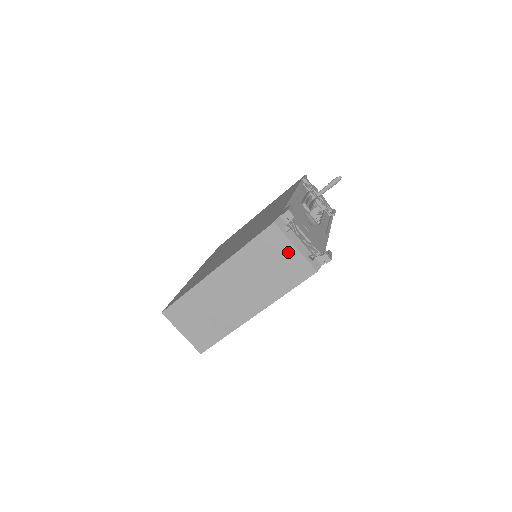
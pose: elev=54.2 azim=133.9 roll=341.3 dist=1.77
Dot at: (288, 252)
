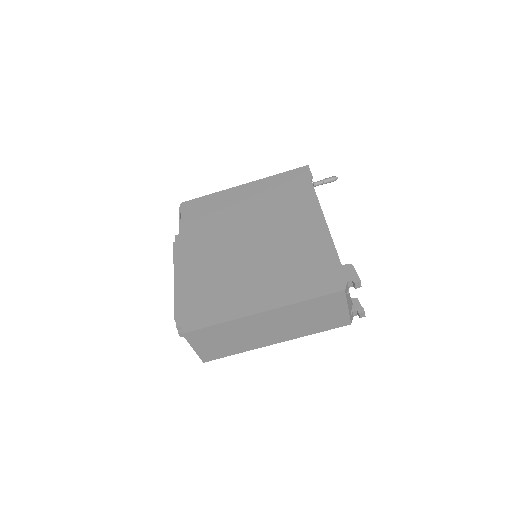
Dot at: (339, 310)
